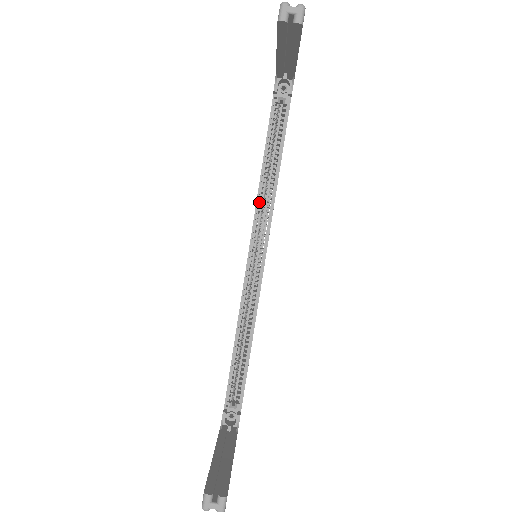
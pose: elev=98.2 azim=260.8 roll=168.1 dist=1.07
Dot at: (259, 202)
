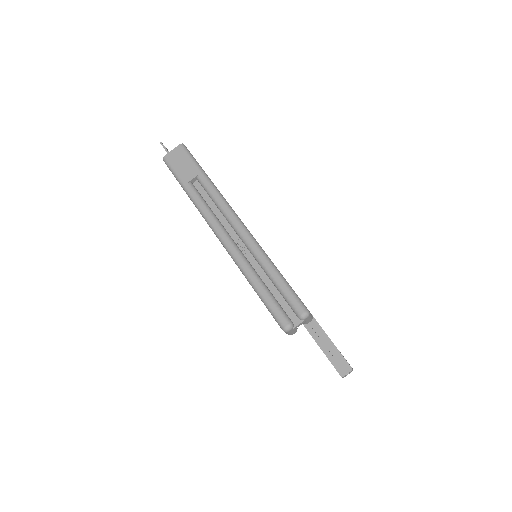
Dot at: occluded
